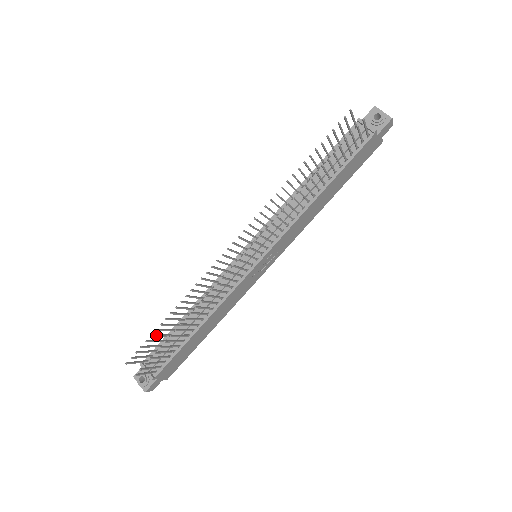
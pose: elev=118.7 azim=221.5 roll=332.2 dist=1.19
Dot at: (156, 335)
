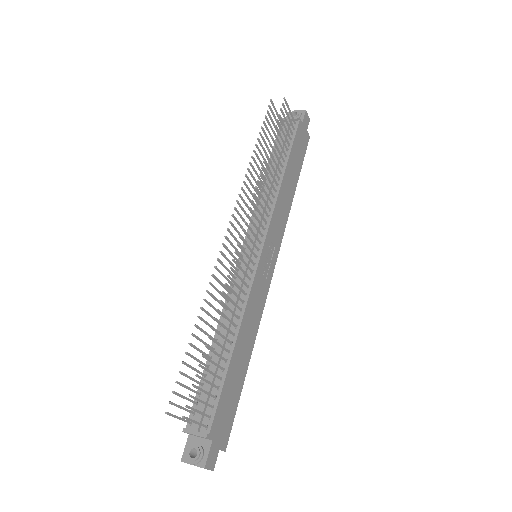
Dot at: (189, 365)
